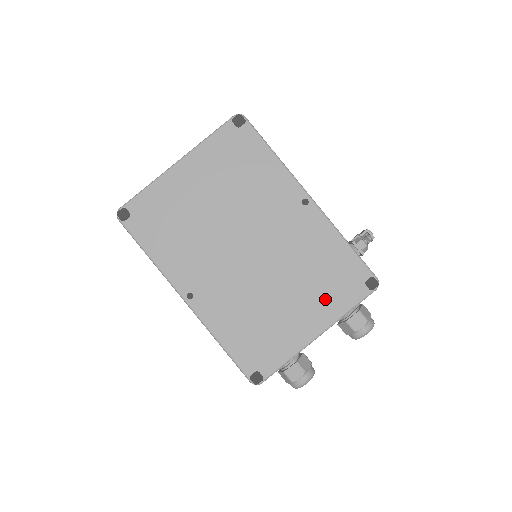
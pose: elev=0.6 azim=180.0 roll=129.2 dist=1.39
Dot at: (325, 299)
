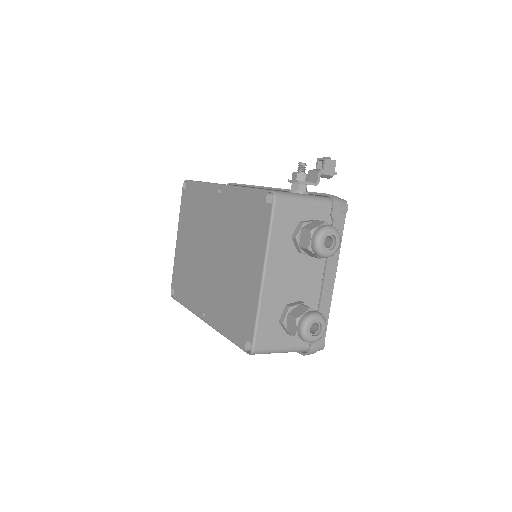
Dot at: (253, 243)
